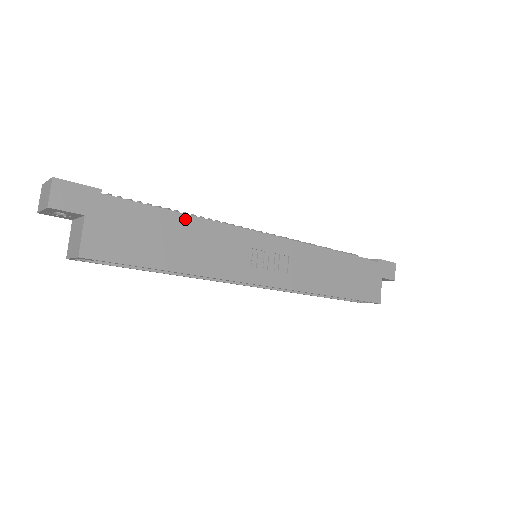
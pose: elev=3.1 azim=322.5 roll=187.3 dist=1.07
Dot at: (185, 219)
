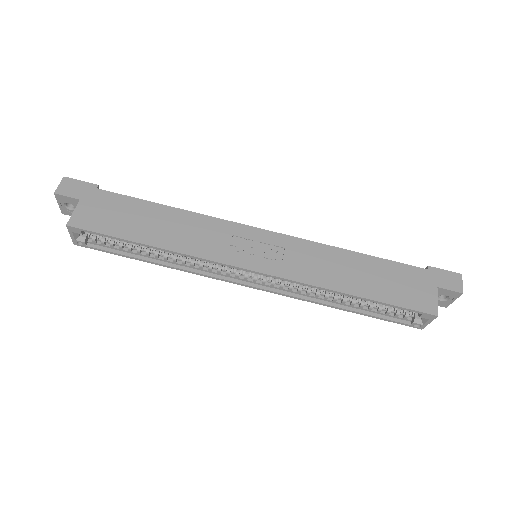
Dot at: (167, 208)
